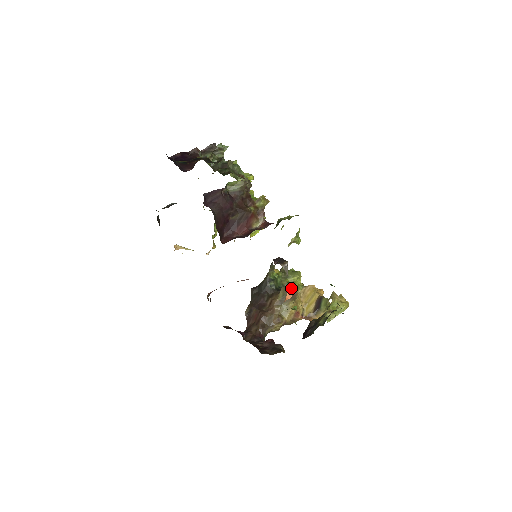
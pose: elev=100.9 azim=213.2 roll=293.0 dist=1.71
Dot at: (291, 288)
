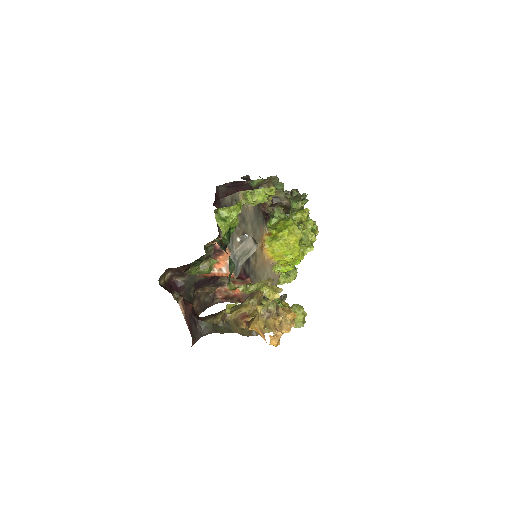
Dot at: occluded
